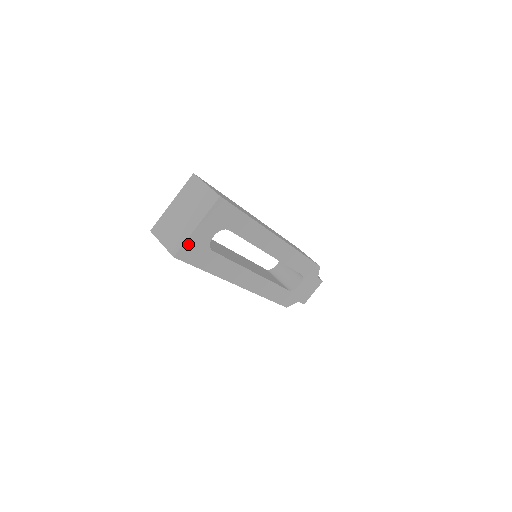
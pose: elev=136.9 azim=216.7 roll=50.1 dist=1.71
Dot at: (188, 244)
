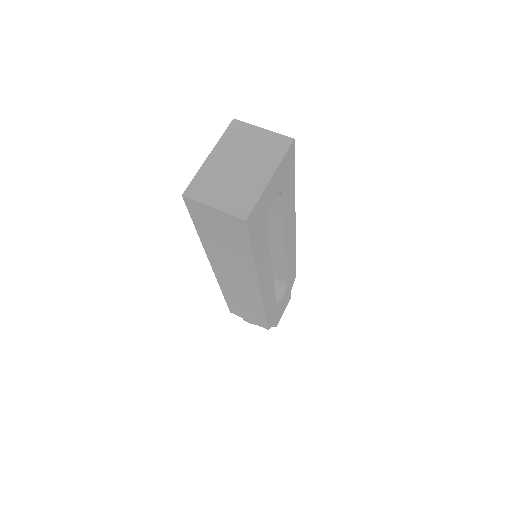
Dot at: (259, 204)
